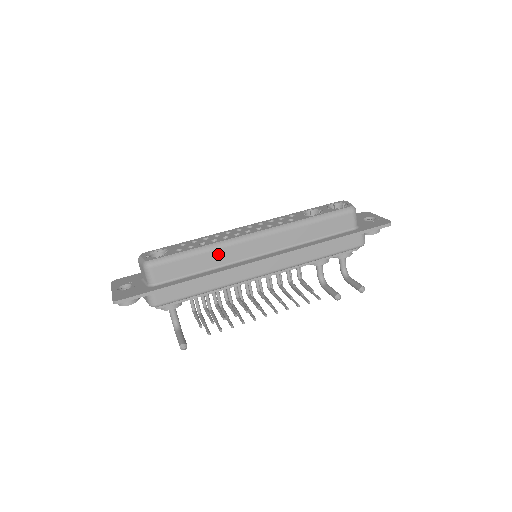
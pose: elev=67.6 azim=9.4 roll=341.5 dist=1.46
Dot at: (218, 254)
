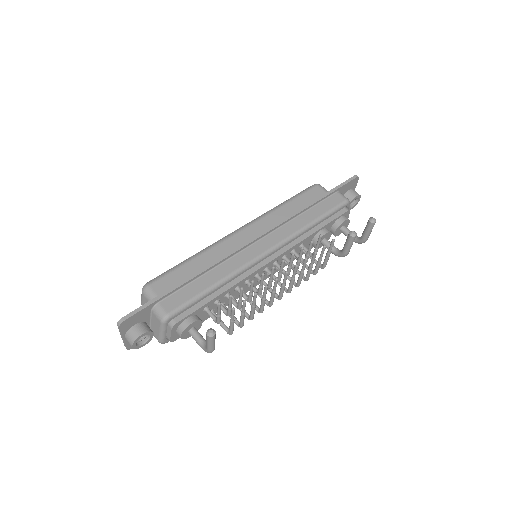
Dot at: (211, 254)
